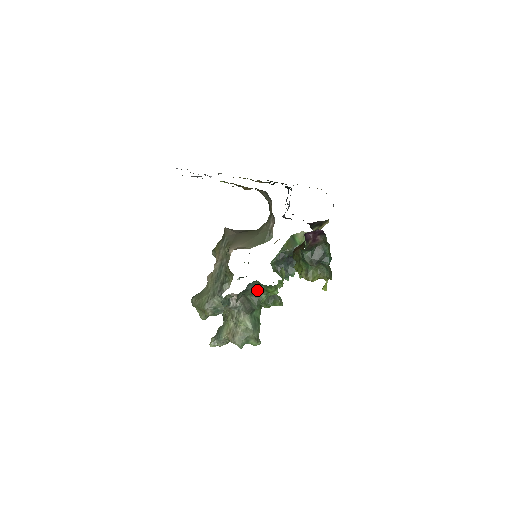
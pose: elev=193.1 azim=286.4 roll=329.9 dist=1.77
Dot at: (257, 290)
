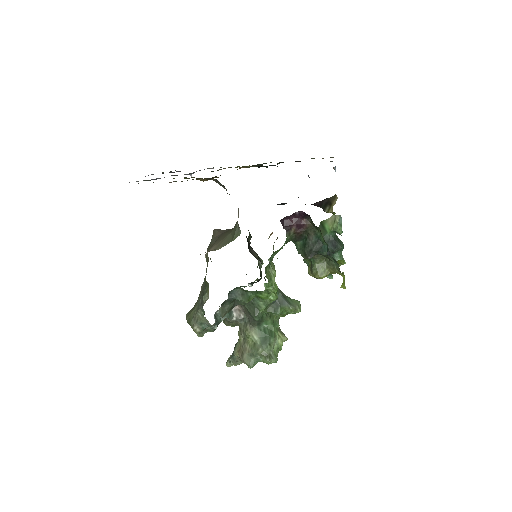
Dot at: (244, 298)
